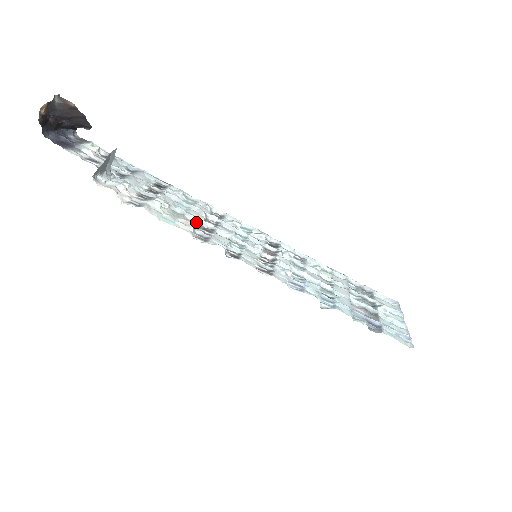
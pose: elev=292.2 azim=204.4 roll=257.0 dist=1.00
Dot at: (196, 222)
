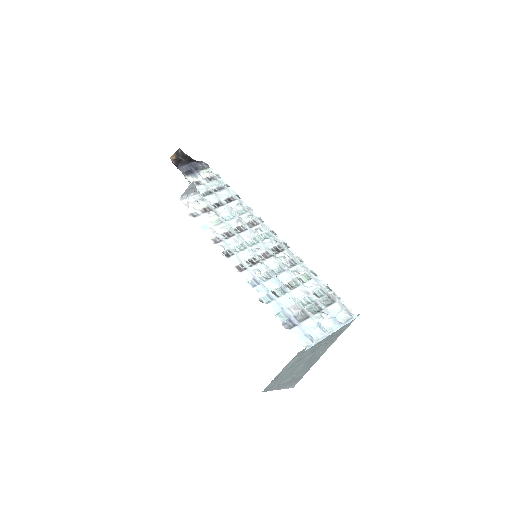
Dot at: (226, 229)
